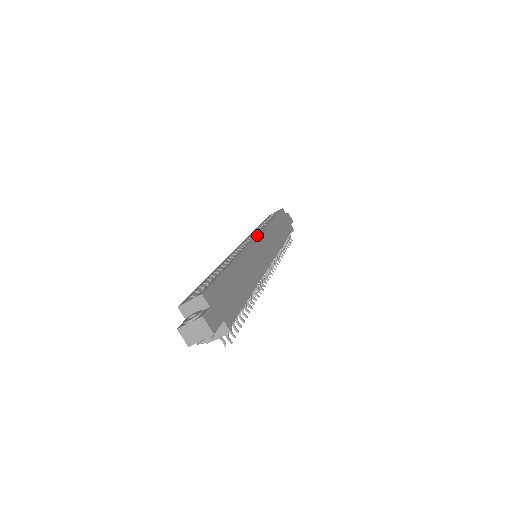
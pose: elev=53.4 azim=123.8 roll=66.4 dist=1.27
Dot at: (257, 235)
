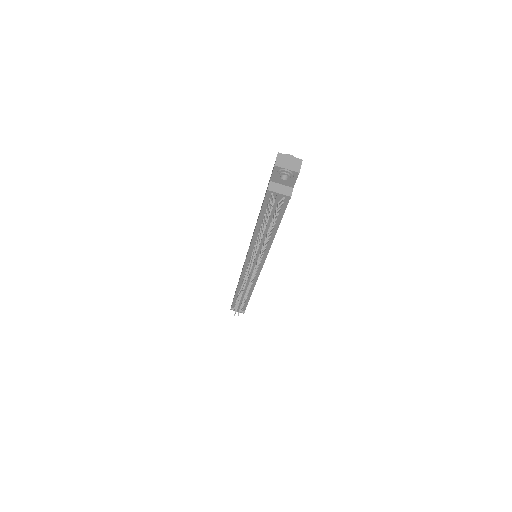
Dot at: occluded
